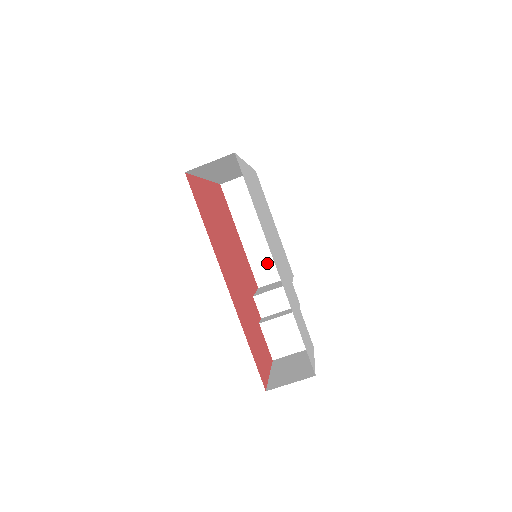
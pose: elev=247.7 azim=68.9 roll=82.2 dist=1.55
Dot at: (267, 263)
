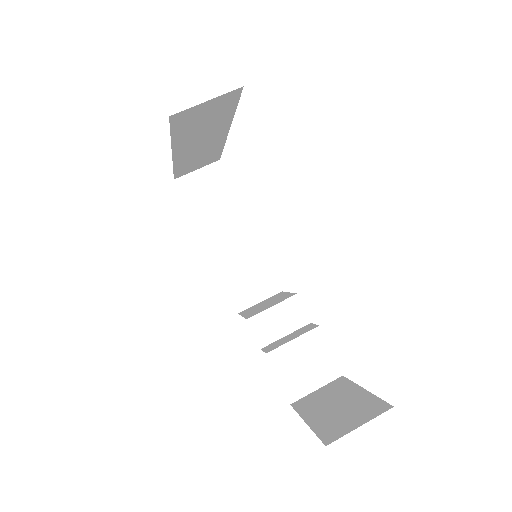
Dot at: (246, 278)
